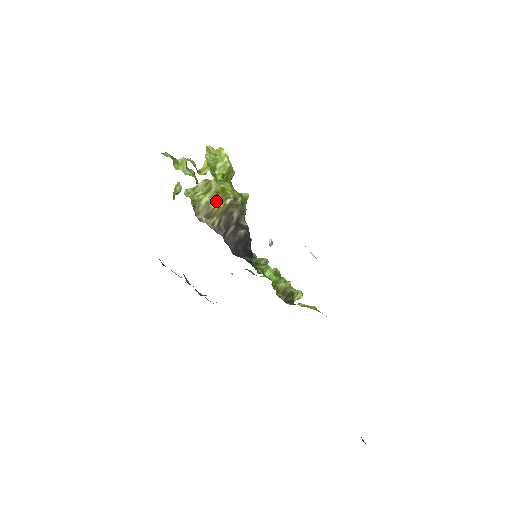
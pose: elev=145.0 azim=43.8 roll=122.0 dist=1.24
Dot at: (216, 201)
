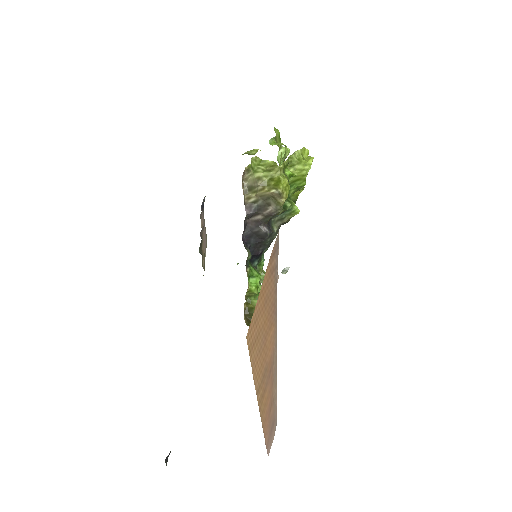
Dot at: (266, 183)
